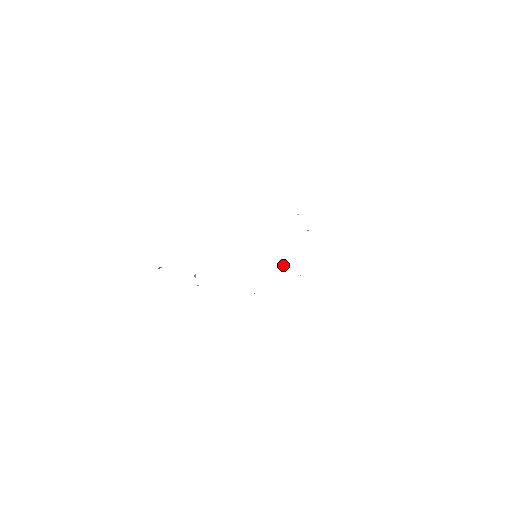
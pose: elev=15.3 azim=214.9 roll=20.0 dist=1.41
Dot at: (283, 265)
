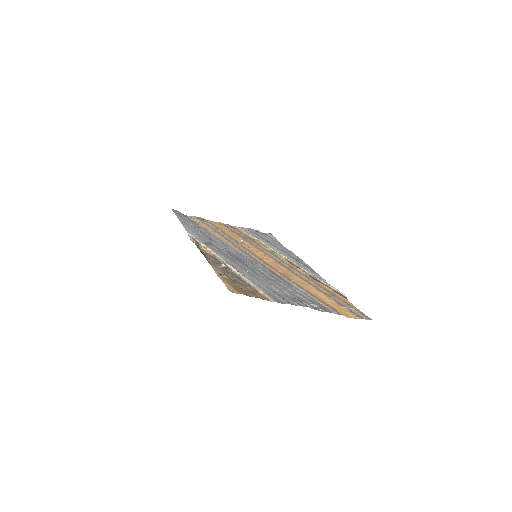
Dot at: (243, 242)
